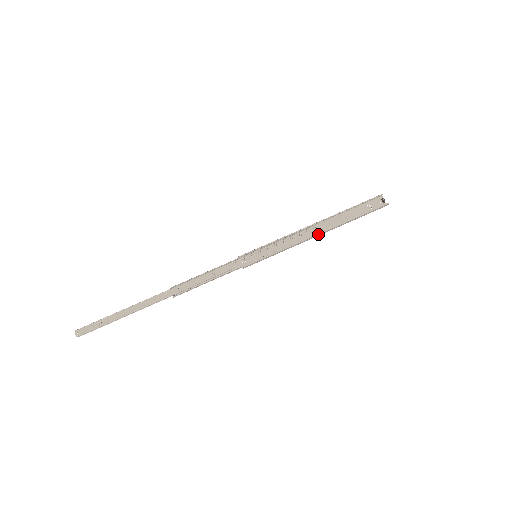
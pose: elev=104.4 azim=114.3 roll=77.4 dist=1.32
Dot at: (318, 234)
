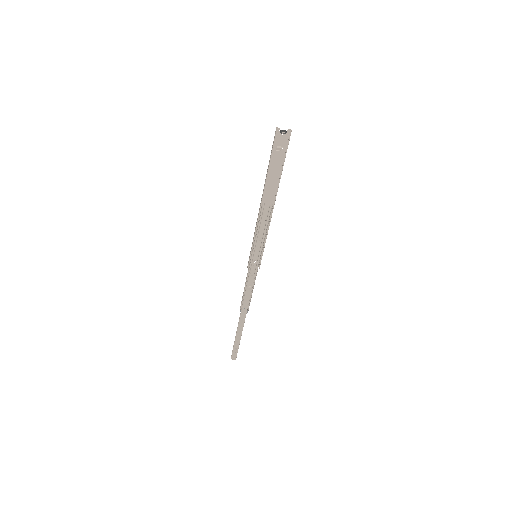
Dot at: (273, 208)
